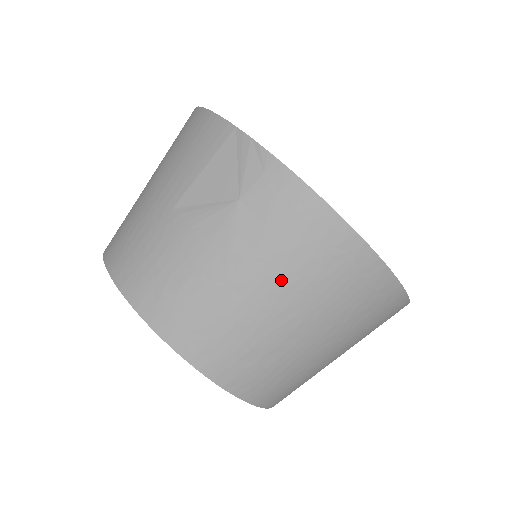
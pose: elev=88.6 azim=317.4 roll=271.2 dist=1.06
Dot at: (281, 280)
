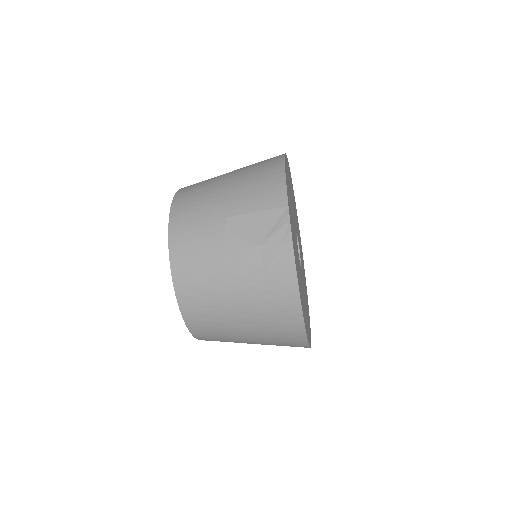
Dot at: (249, 298)
